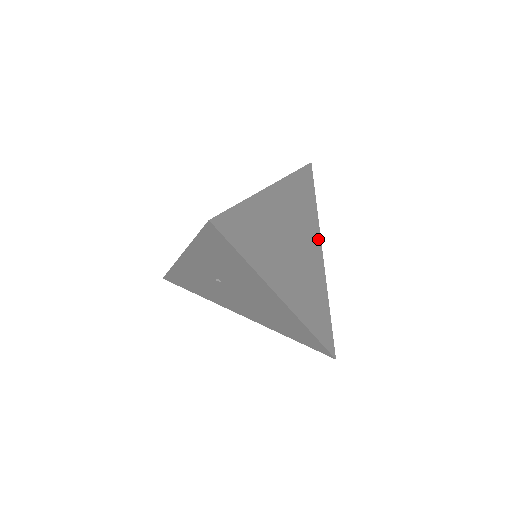
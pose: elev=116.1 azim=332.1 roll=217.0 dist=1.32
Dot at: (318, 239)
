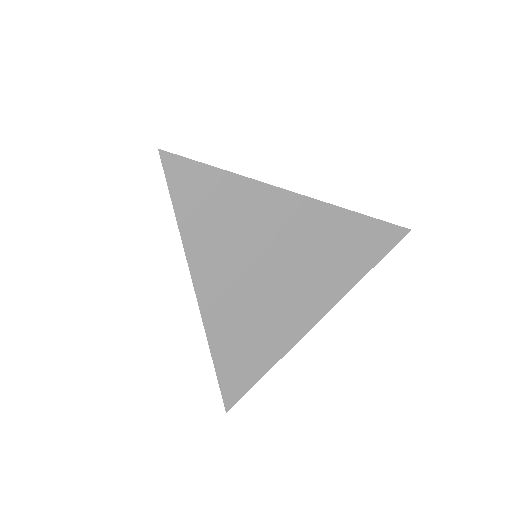
Dot at: (330, 301)
